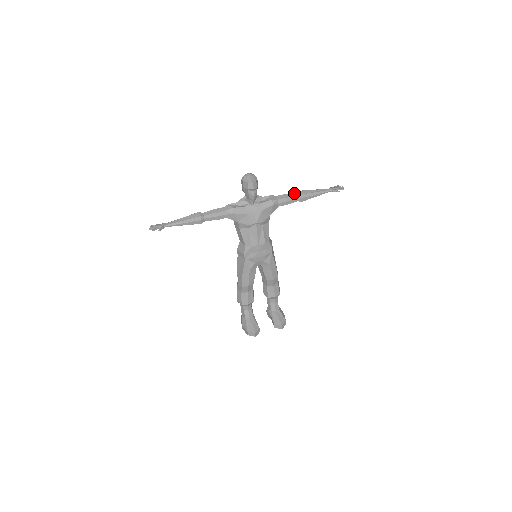
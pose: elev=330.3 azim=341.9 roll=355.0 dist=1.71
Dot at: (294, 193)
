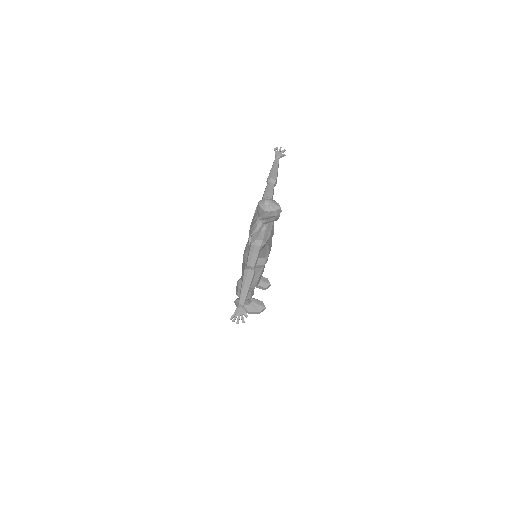
Dot at: (270, 183)
